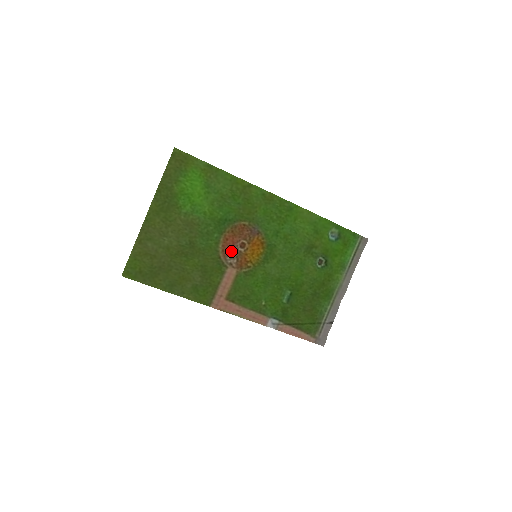
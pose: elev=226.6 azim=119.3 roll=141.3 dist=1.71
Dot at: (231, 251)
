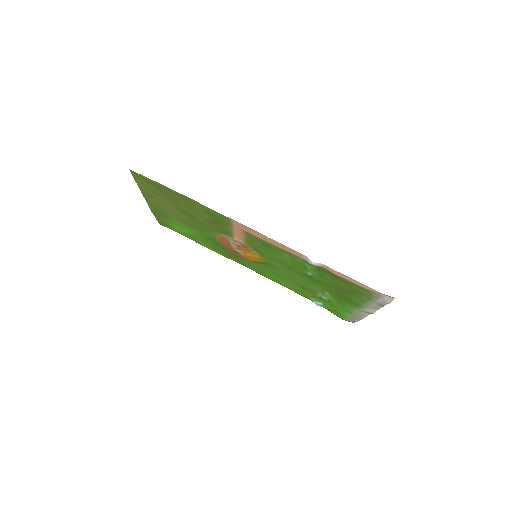
Dot at: (230, 244)
